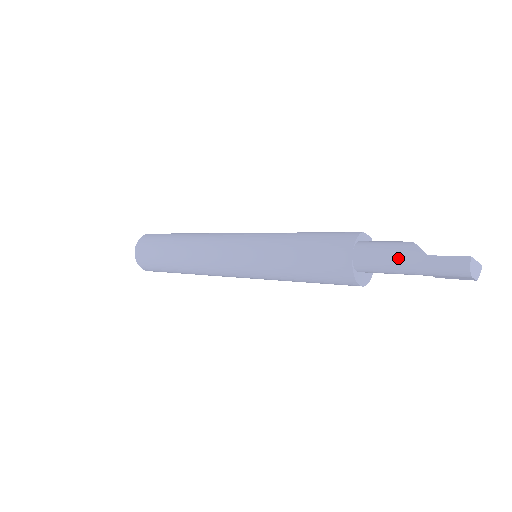
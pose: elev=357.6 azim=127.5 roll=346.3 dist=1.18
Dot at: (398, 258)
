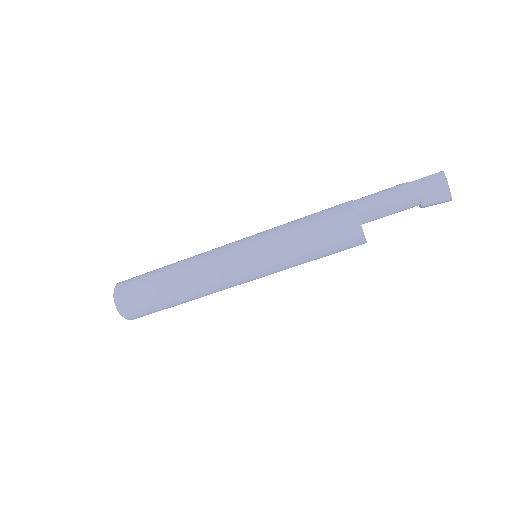
Dot at: (391, 190)
